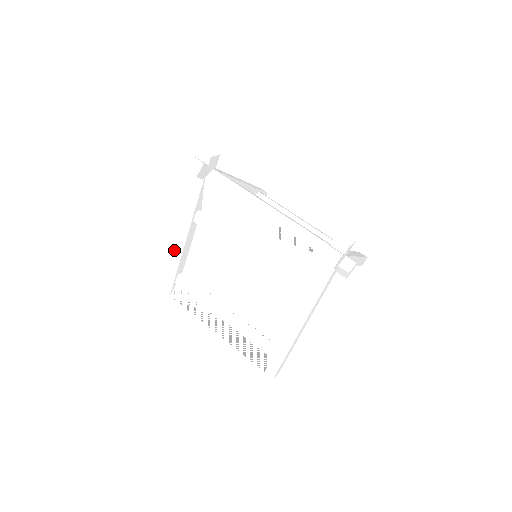
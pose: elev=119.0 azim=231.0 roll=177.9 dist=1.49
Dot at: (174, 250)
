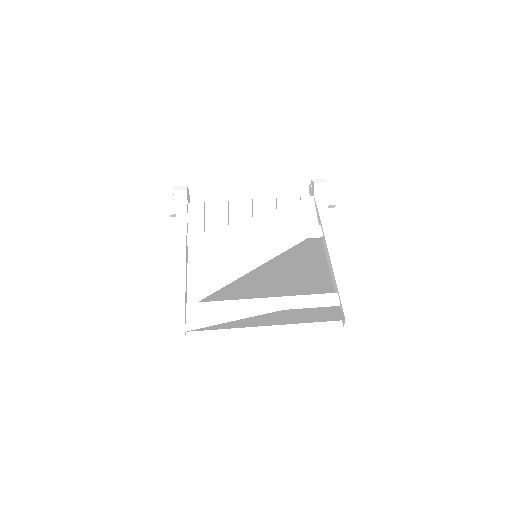
Dot at: (174, 276)
